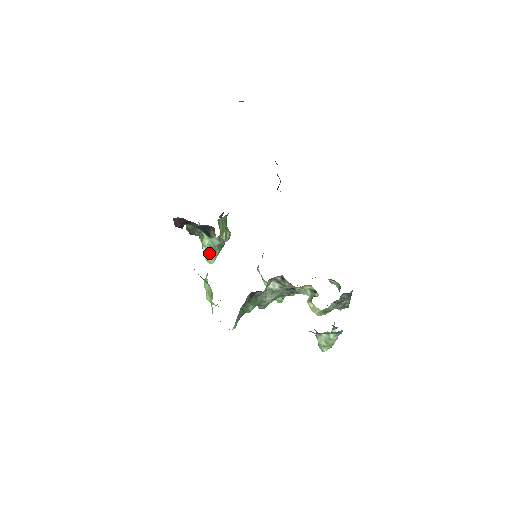
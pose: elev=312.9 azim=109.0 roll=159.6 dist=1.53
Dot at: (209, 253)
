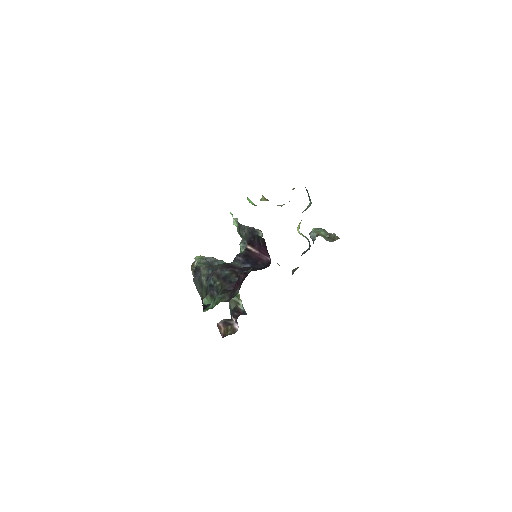
Dot at: occluded
